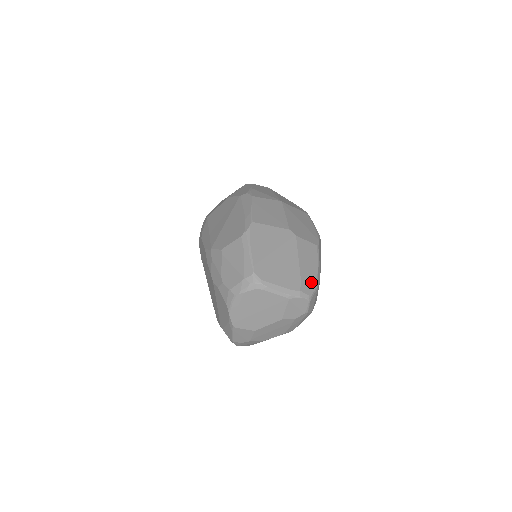
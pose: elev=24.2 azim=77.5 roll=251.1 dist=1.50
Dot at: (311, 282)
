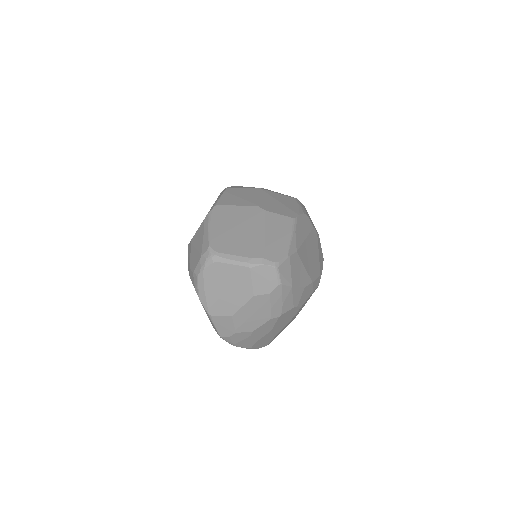
Dot at: (279, 250)
